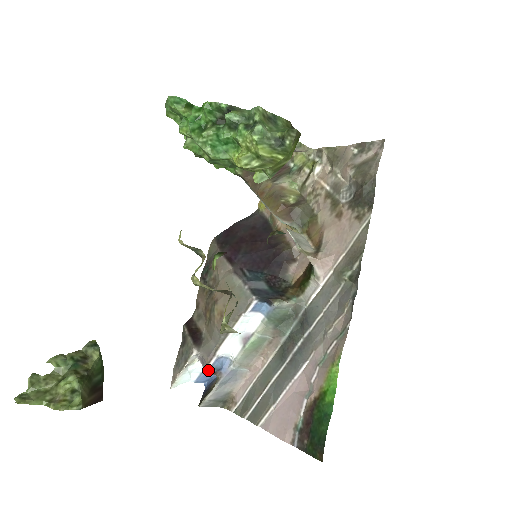
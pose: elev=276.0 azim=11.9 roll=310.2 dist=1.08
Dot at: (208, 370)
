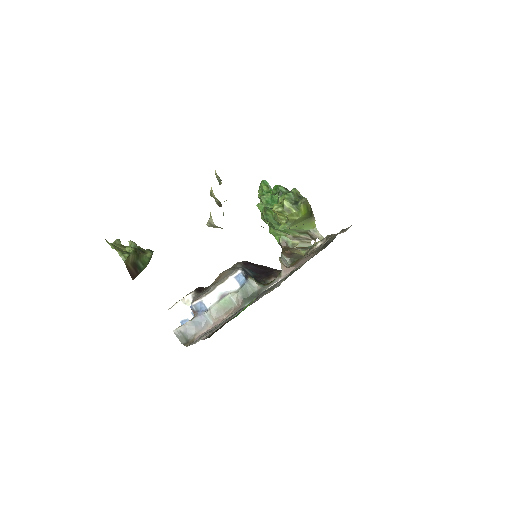
Dot at: (192, 306)
